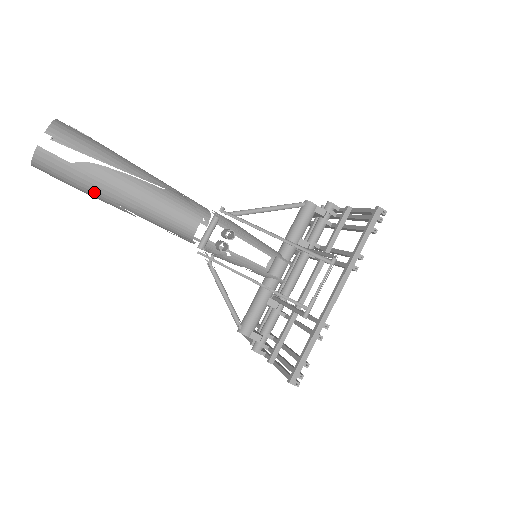
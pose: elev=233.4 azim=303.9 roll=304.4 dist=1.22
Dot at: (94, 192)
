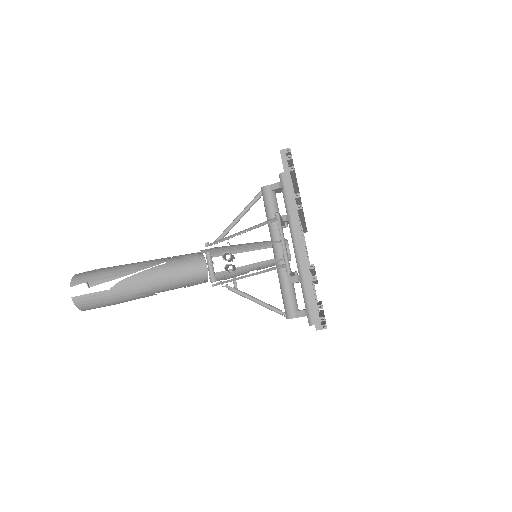
Dot at: (120, 299)
